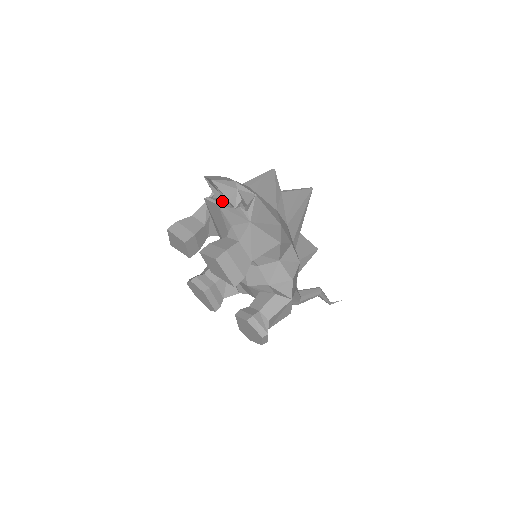
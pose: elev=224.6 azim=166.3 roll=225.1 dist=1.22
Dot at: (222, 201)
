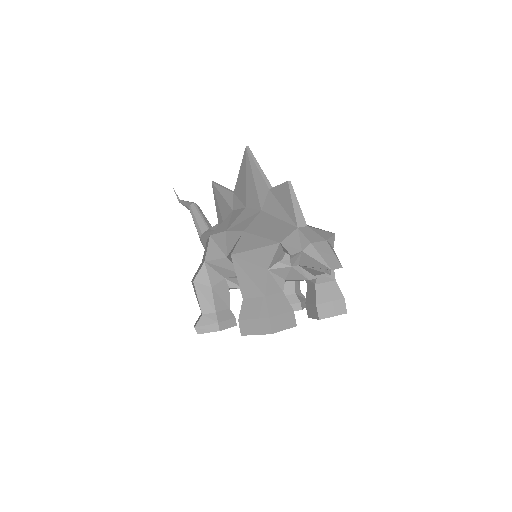
Dot at: occluded
